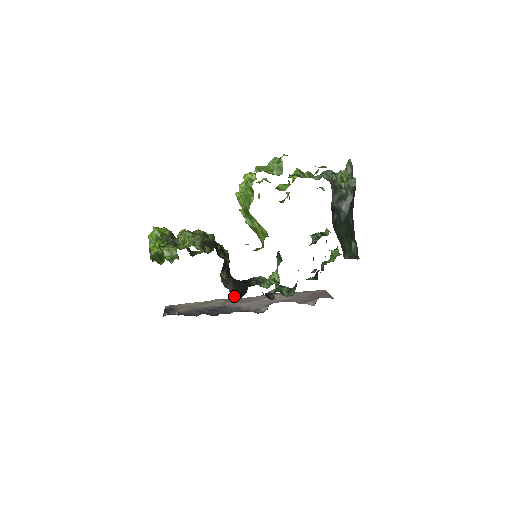
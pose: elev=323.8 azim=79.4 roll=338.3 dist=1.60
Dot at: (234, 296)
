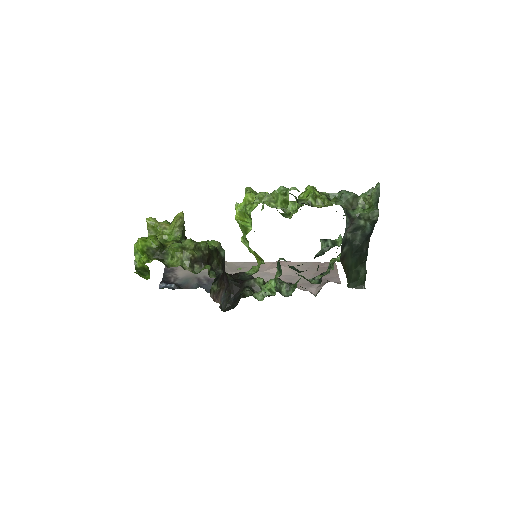
Dot at: (225, 305)
